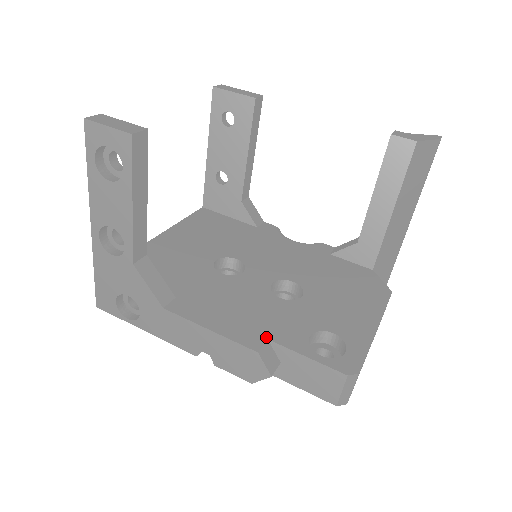
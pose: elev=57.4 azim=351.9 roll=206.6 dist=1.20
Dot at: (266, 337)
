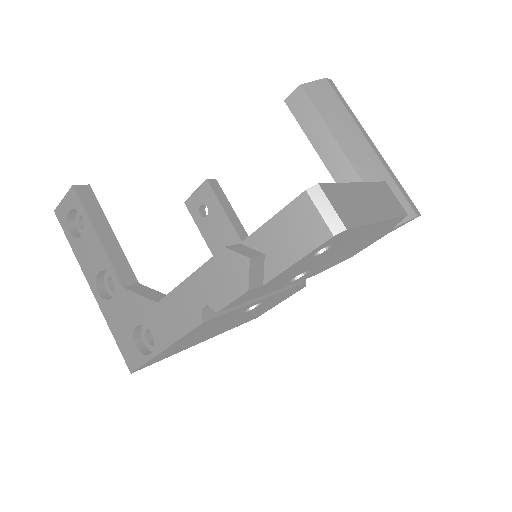
Dot at: (239, 245)
